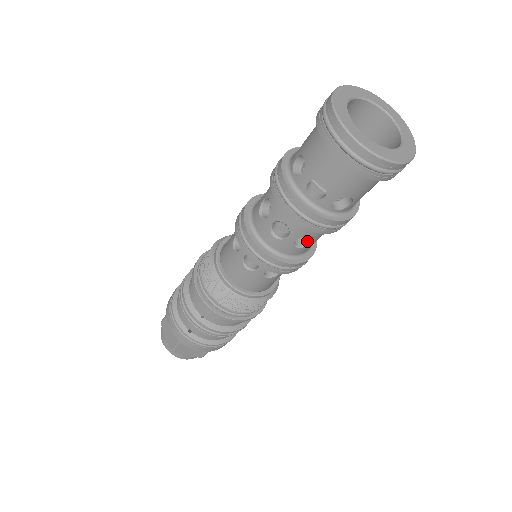
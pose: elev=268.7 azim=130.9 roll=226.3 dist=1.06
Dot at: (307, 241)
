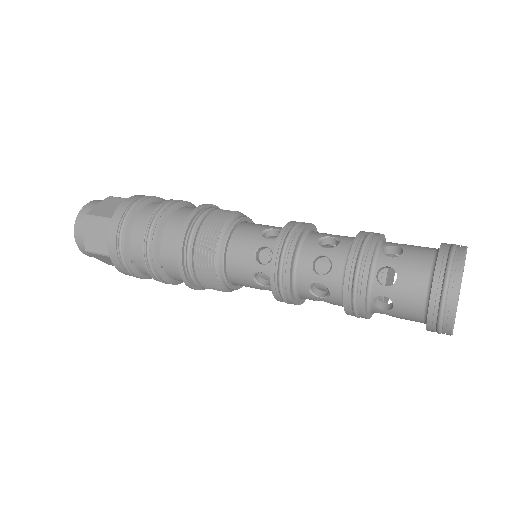
Dot at: occluded
